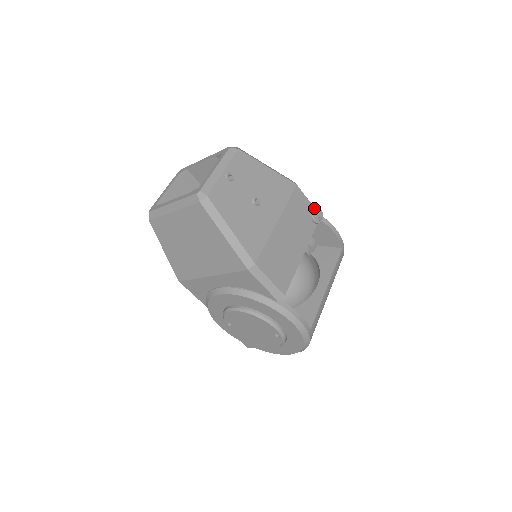
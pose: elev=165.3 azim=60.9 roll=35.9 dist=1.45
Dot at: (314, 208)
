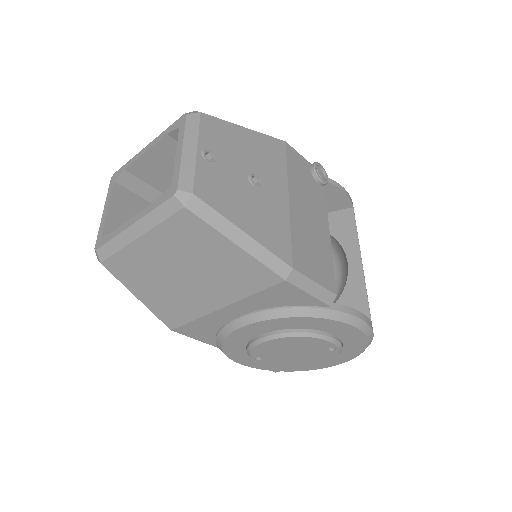
Dot at: (315, 166)
